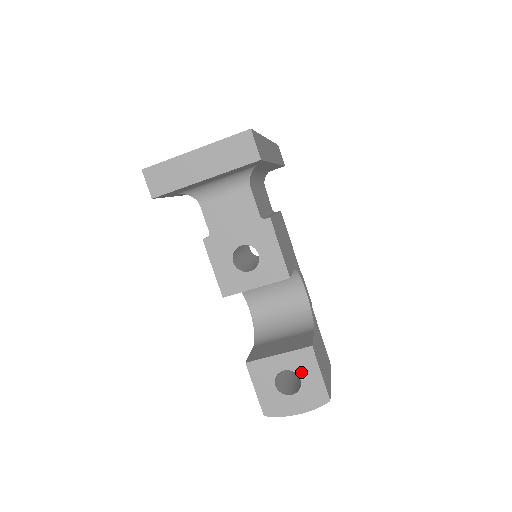
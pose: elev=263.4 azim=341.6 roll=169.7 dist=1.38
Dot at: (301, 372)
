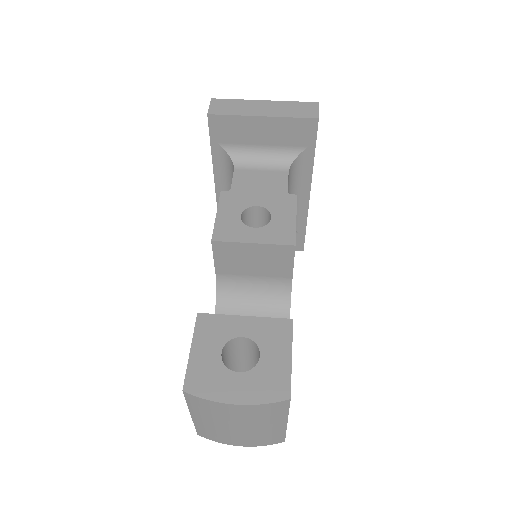
Dot at: (265, 346)
